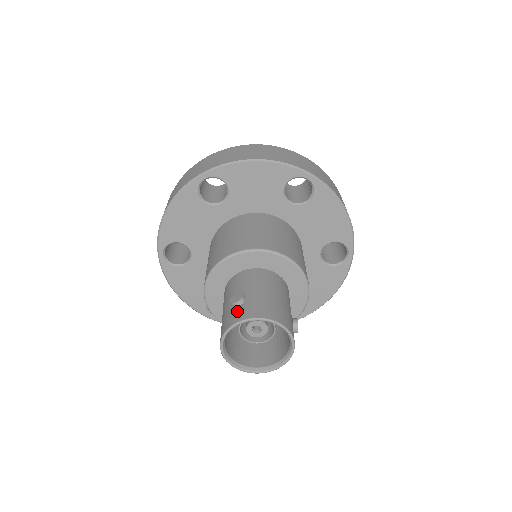
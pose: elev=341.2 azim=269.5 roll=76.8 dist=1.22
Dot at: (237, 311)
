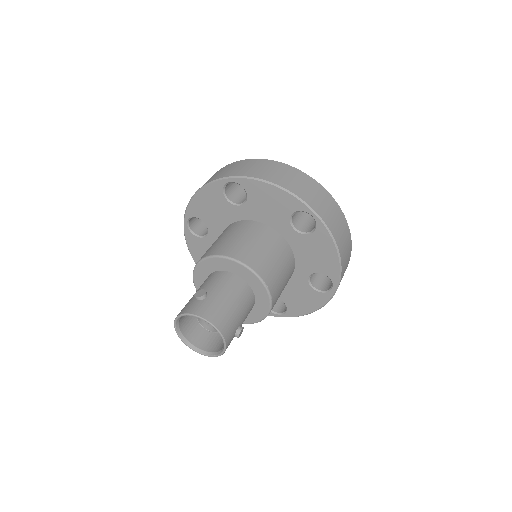
Dot at: (194, 304)
